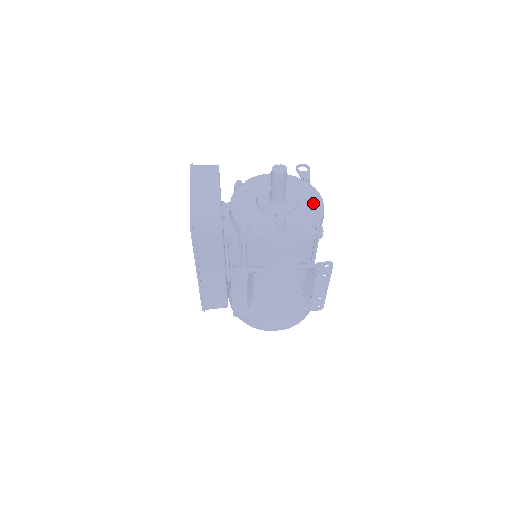
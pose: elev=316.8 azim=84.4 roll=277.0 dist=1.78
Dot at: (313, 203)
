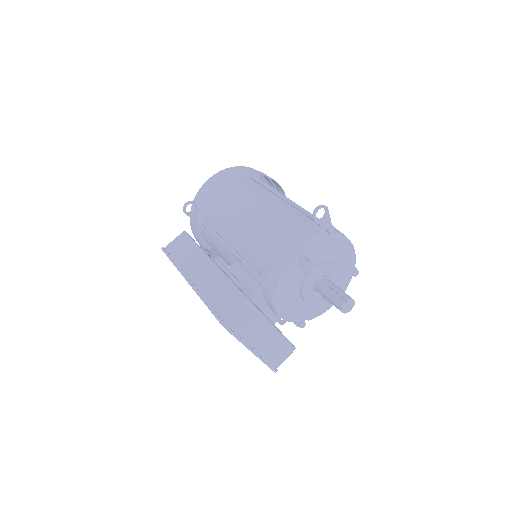
Dot at: (347, 257)
